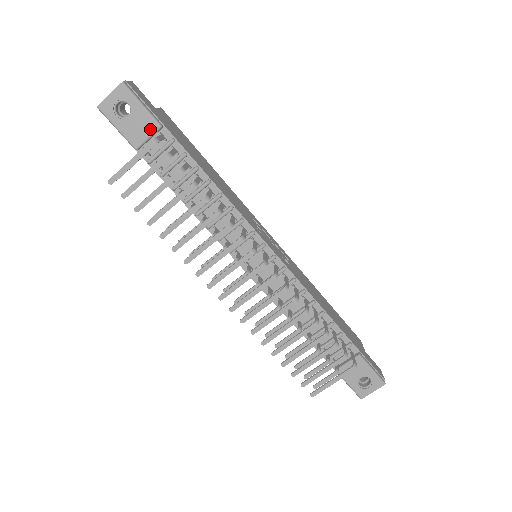
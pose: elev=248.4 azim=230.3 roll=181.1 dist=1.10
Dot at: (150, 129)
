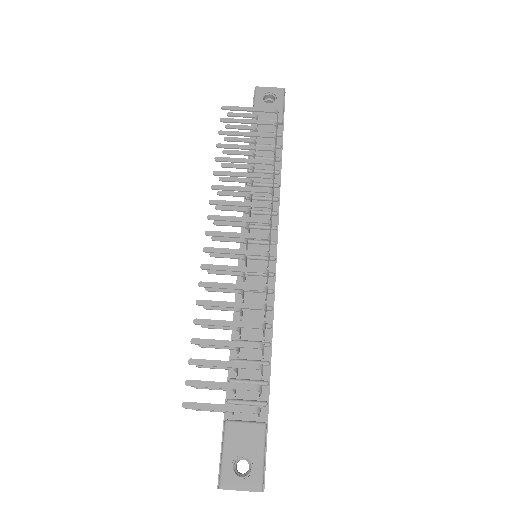
Dot at: (274, 117)
